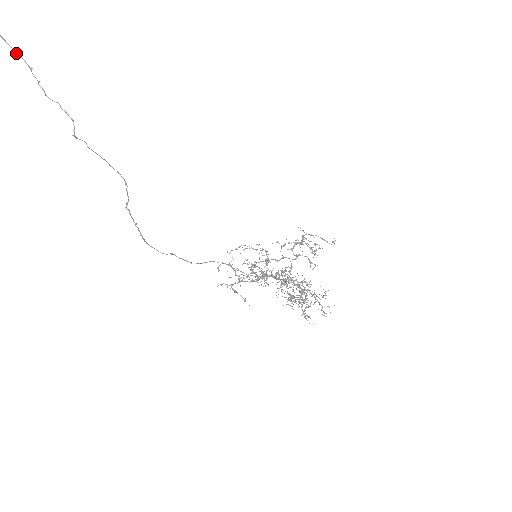
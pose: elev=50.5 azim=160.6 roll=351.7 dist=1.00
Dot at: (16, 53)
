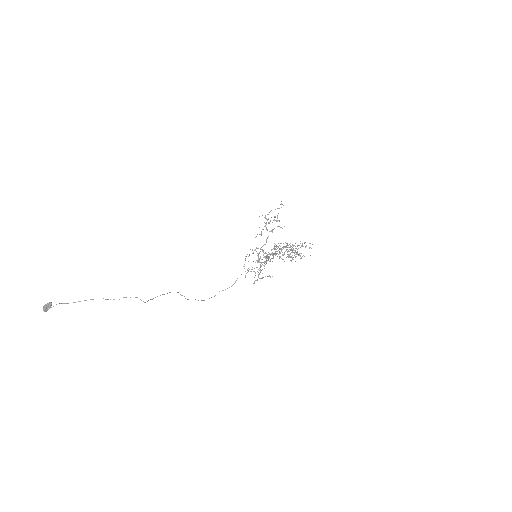
Dot at: occluded
